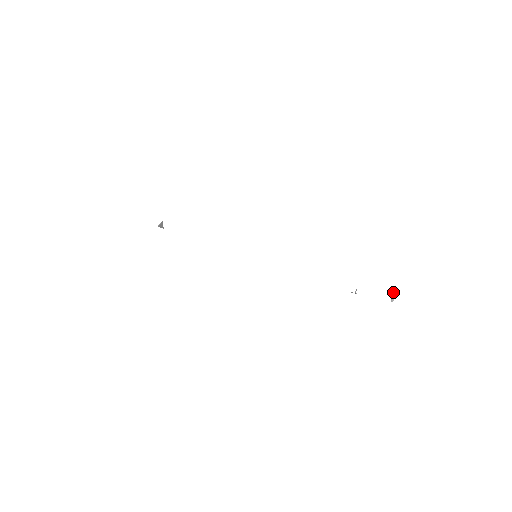
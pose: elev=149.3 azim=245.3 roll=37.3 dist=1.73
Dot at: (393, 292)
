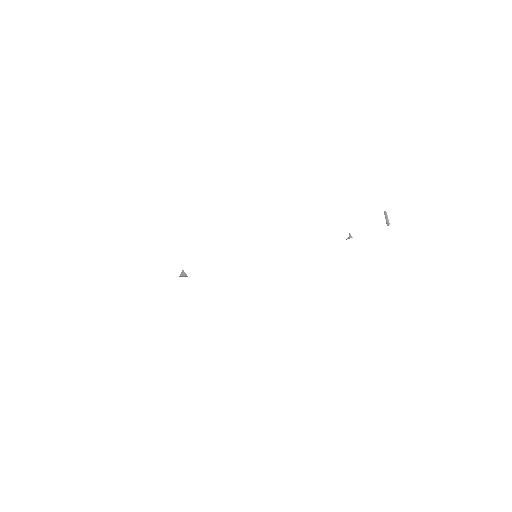
Dot at: (384, 214)
